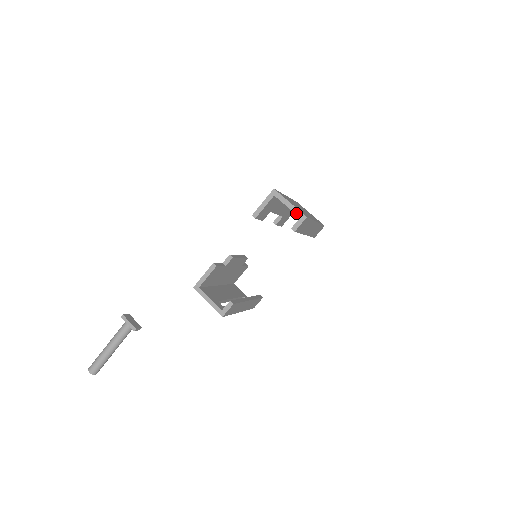
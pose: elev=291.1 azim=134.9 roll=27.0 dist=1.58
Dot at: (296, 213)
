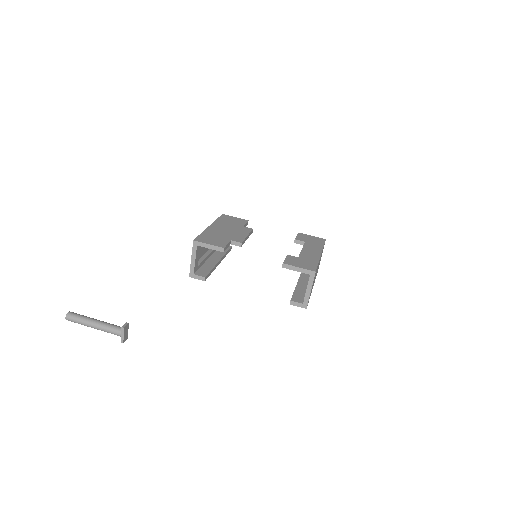
Dot at: (305, 299)
